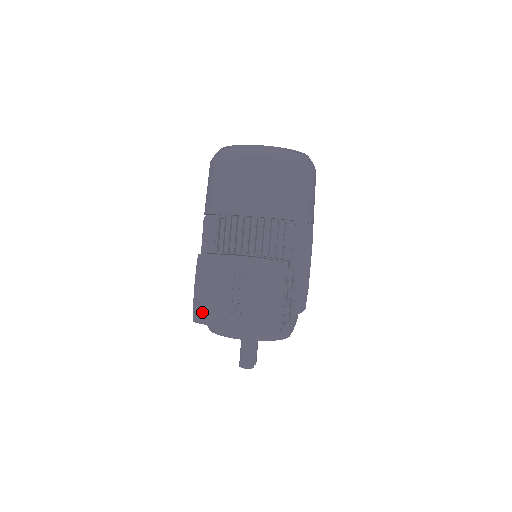
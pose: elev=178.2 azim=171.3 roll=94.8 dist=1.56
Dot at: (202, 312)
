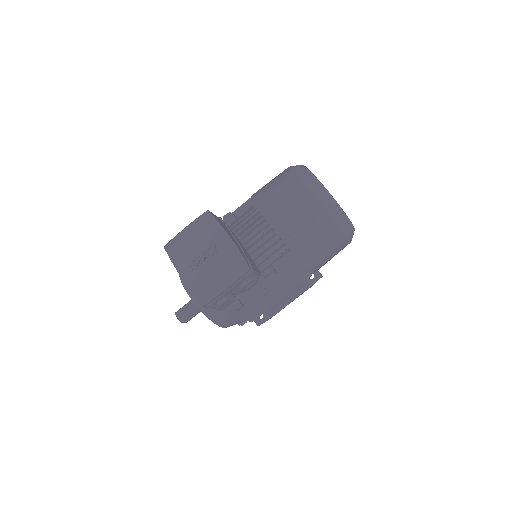
Dot at: (174, 246)
